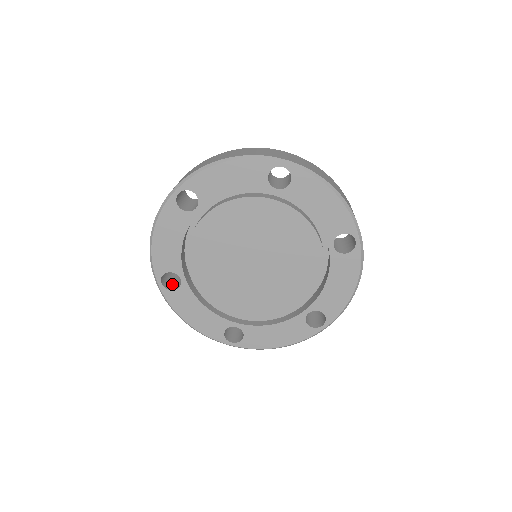
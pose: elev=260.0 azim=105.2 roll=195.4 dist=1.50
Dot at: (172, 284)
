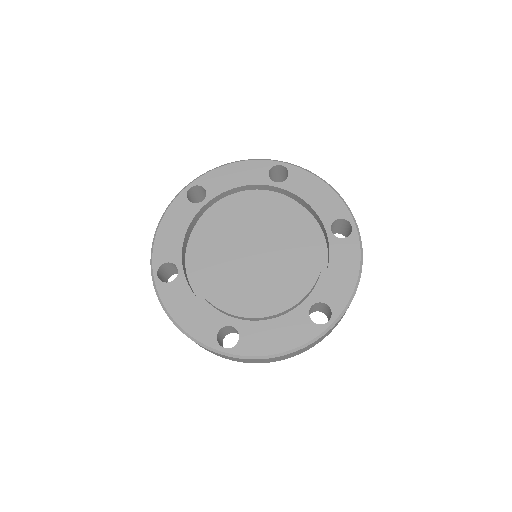
Dot at: occluded
